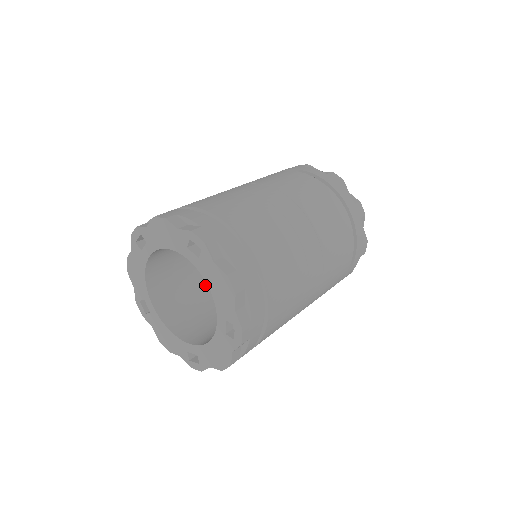
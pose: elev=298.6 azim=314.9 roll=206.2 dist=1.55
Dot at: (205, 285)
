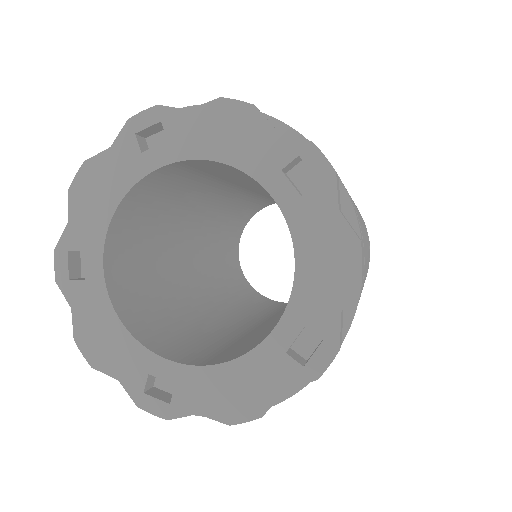
Dot at: (167, 272)
